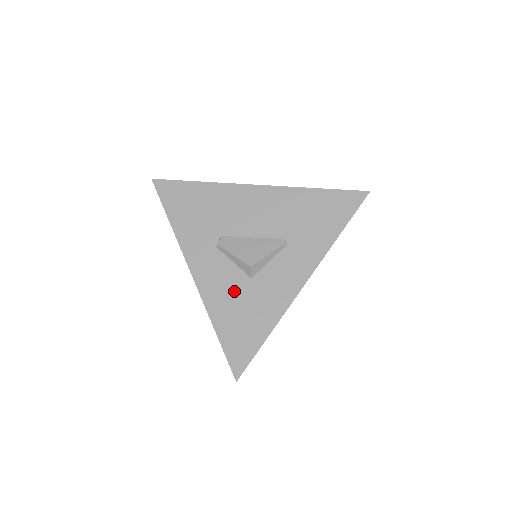
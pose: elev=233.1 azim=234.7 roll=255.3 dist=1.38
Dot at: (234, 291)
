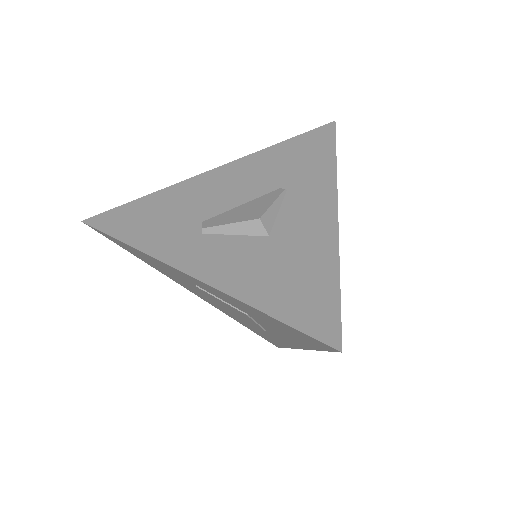
Dot at: (256, 259)
